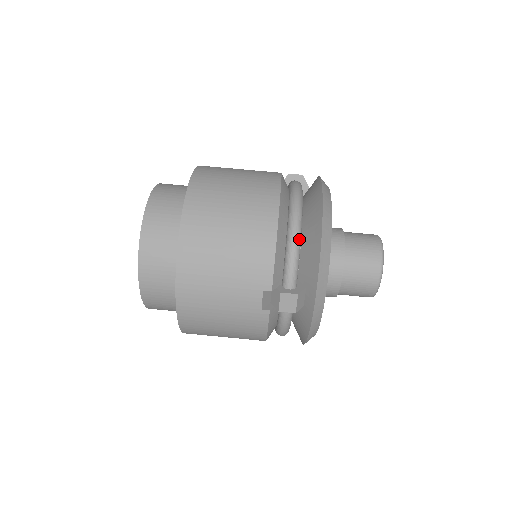
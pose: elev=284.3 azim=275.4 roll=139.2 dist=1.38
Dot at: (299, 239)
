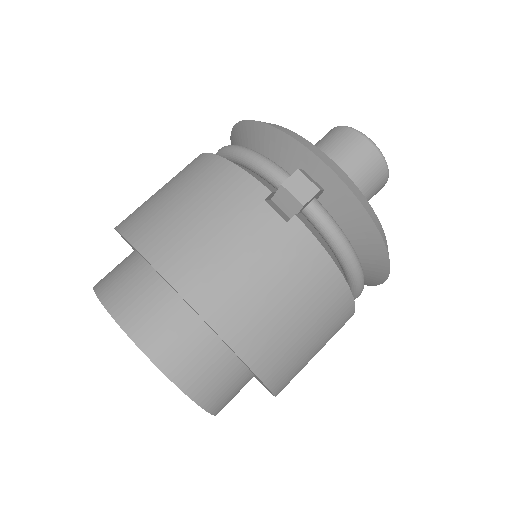
Dot at: (248, 149)
